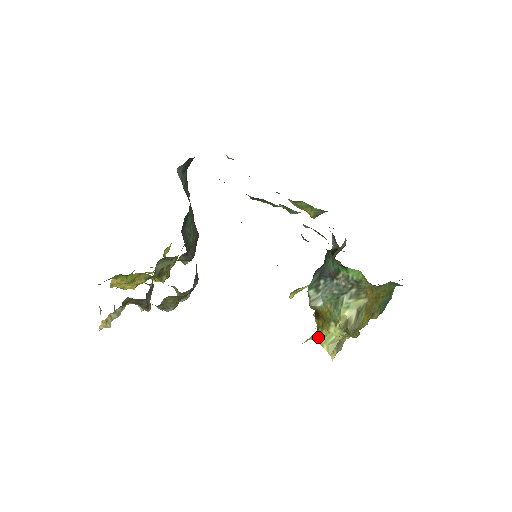
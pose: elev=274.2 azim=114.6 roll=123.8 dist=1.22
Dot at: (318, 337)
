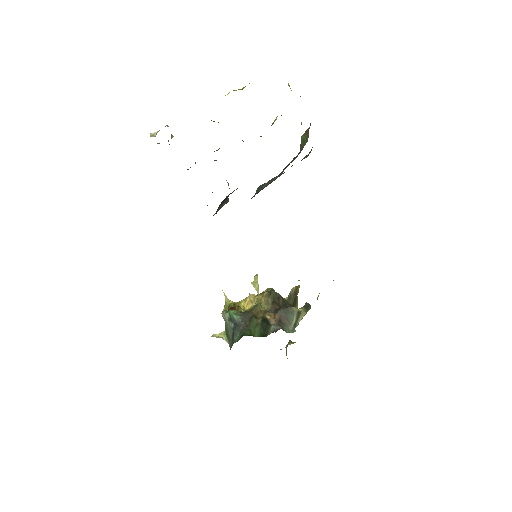
Dot at: (226, 305)
